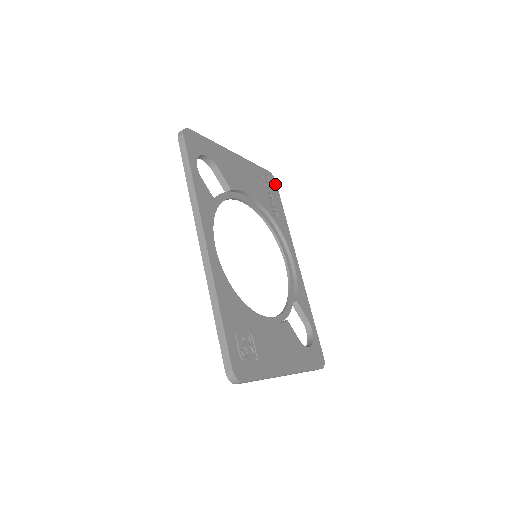
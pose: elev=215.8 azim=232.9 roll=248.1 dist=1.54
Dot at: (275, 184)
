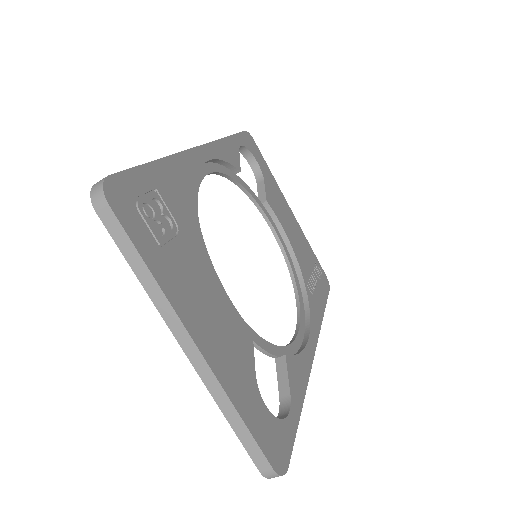
Dot at: (327, 288)
